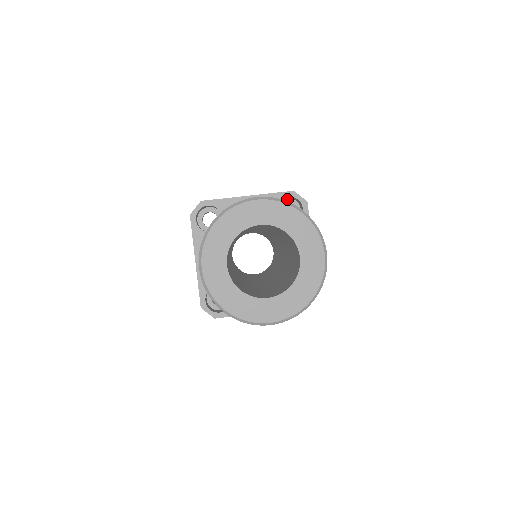
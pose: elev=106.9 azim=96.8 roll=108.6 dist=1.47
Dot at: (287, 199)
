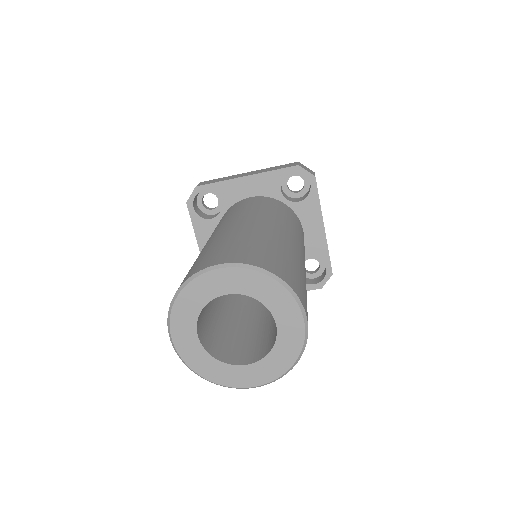
Dot at: occluded
